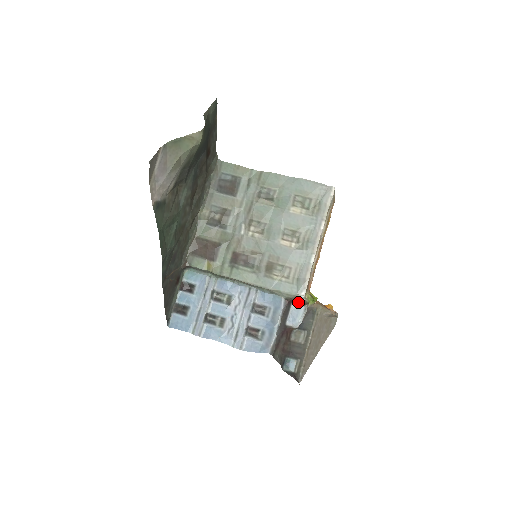
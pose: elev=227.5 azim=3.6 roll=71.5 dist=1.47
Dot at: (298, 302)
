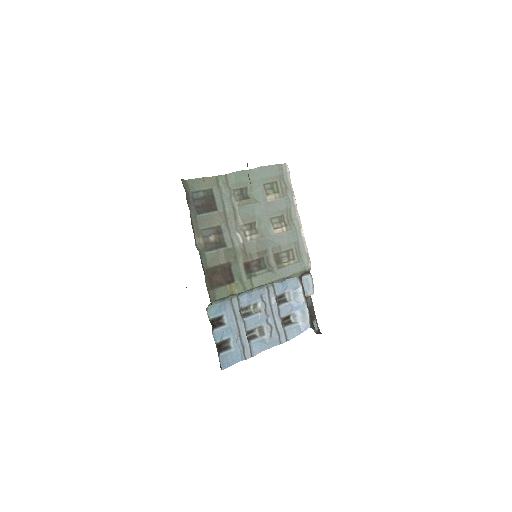
Dot at: (304, 274)
